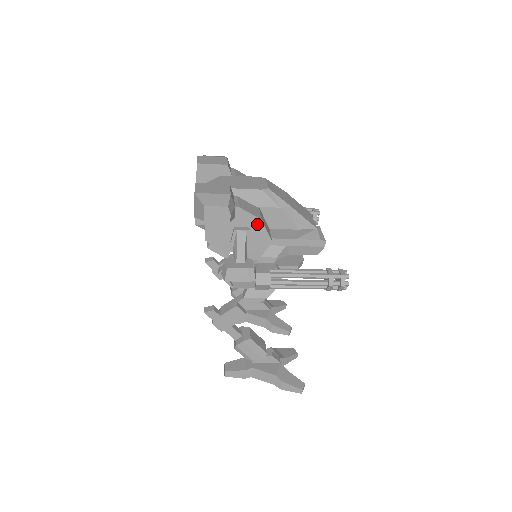
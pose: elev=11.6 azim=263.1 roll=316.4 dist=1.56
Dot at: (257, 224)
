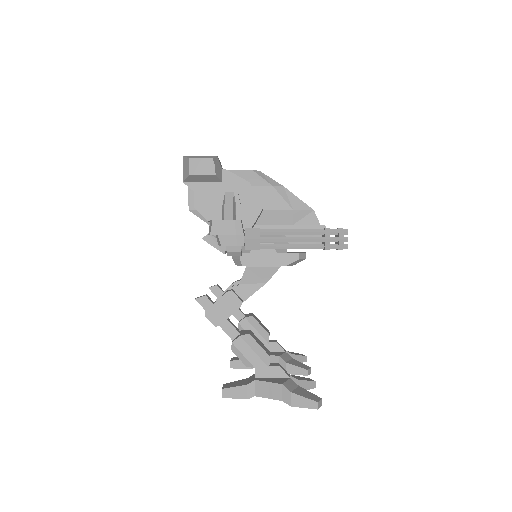
Dot at: (245, 188)
